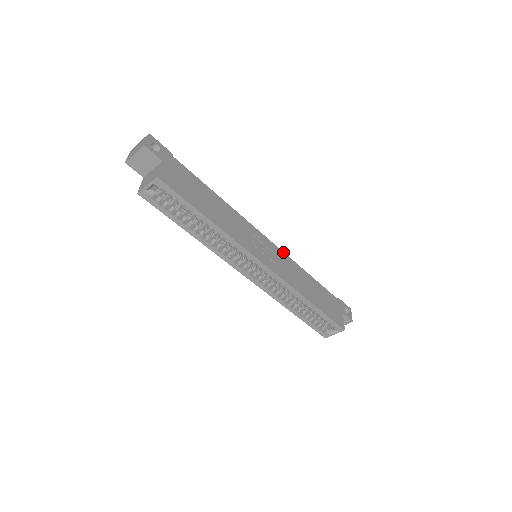
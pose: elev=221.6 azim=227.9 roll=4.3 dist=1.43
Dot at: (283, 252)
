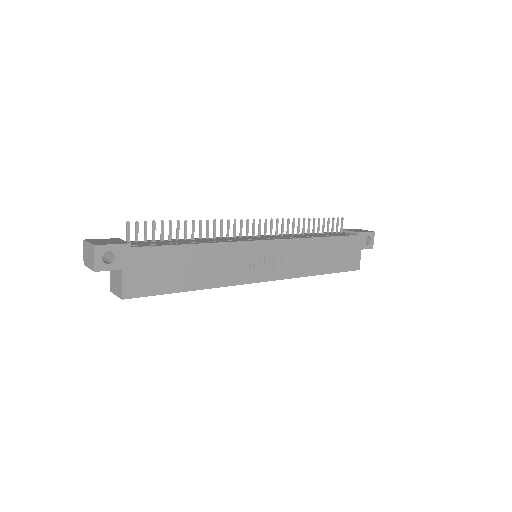
Dot at: (288, 239)
